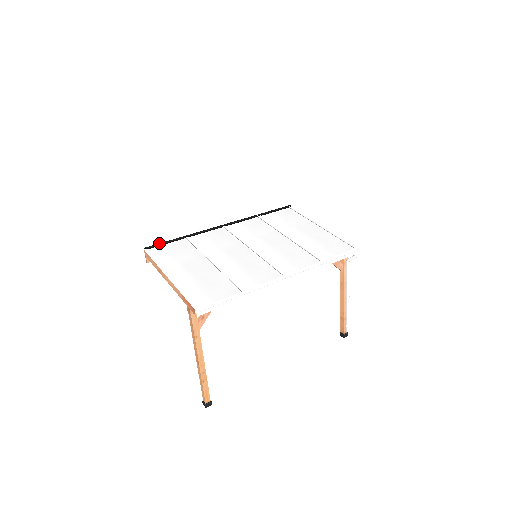
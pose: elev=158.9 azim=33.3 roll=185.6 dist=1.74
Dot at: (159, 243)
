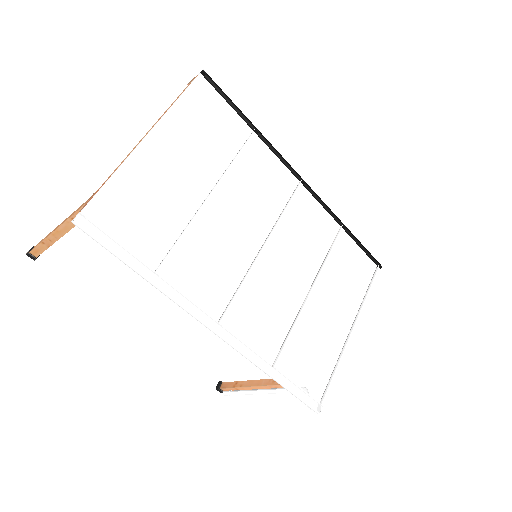
Dot at: (224, 91)
